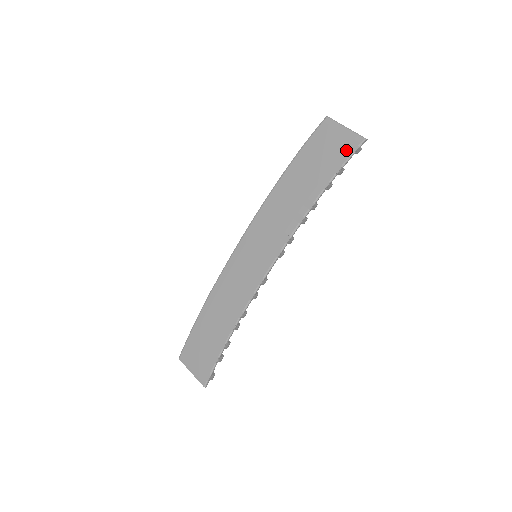
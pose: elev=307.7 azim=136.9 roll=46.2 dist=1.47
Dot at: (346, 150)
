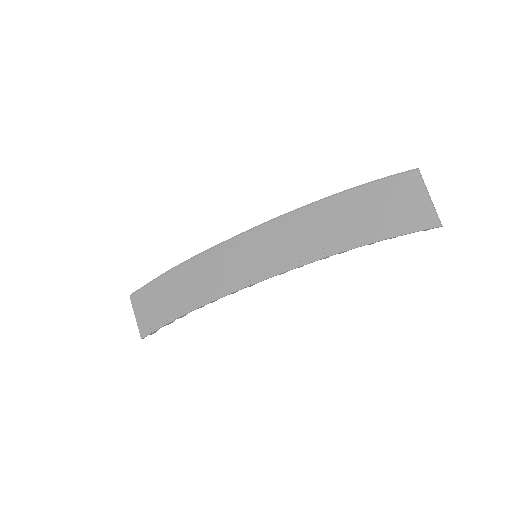
Dot at: (413, 222)
